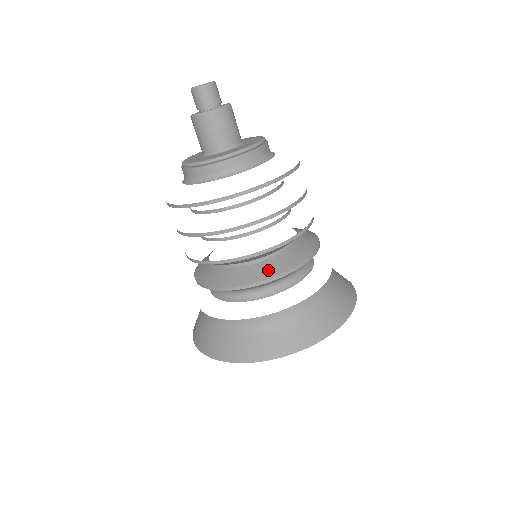
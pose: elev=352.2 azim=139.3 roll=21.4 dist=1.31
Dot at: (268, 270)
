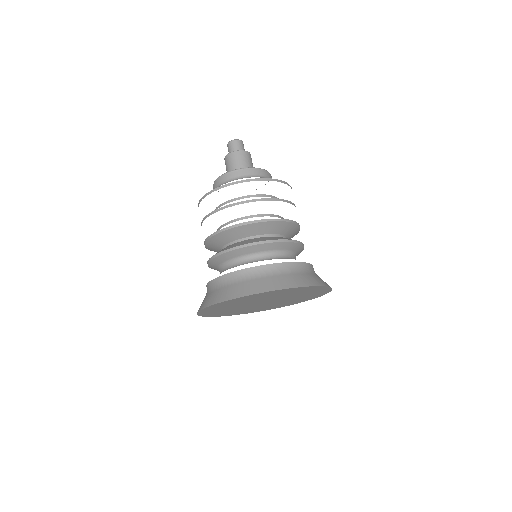
Dot at: (240, 243)
